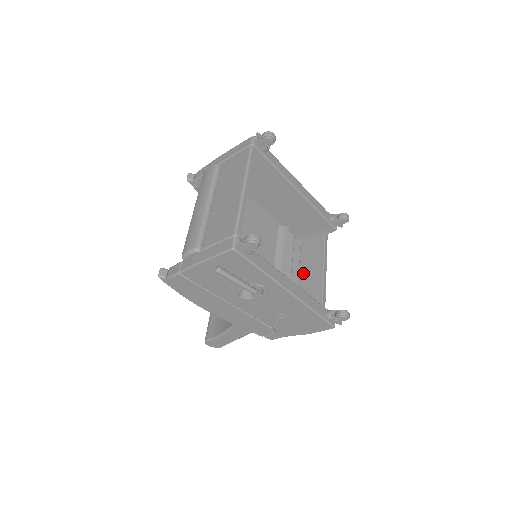
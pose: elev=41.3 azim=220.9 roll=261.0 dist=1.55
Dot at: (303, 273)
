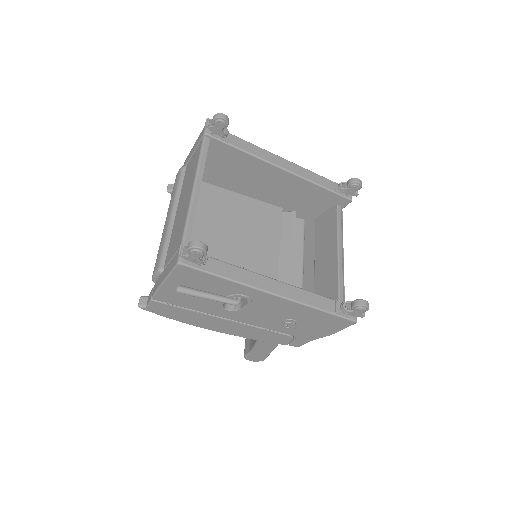
Dot at: (318, 262)
